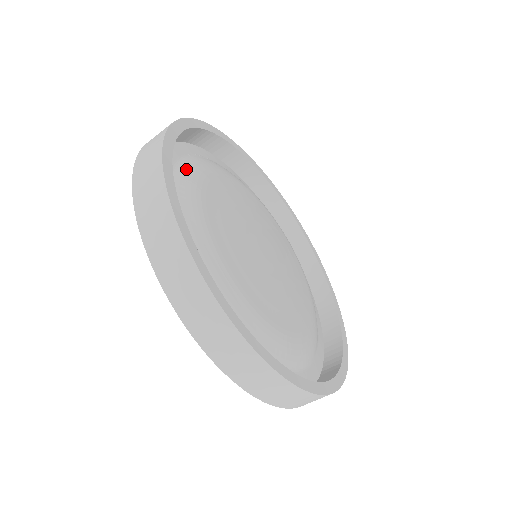
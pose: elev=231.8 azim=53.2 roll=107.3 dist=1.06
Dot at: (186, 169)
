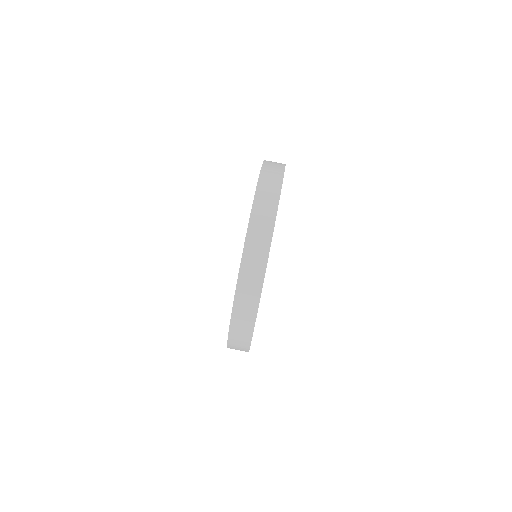
Dot at: occluded
